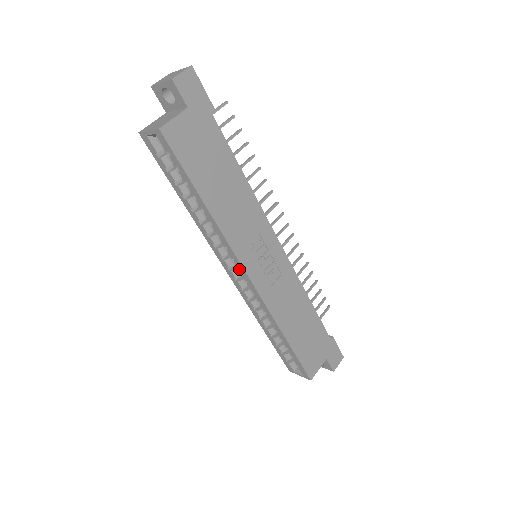
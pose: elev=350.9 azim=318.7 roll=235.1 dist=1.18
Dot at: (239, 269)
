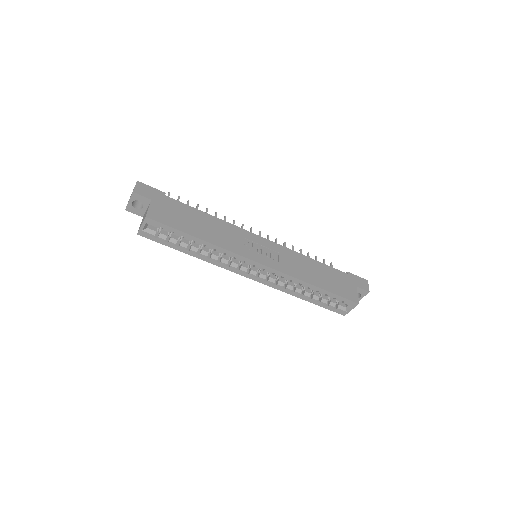
Dot at: (251, 265)
